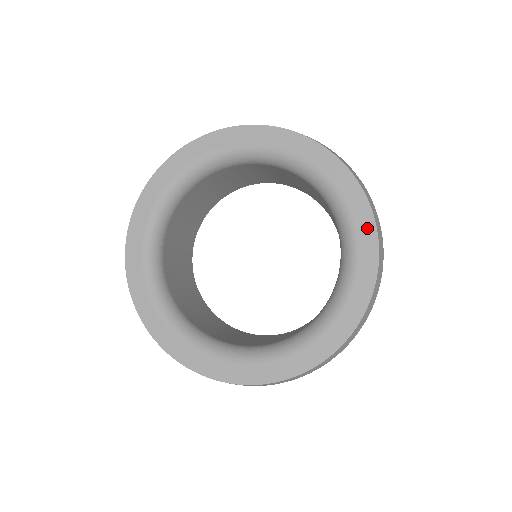
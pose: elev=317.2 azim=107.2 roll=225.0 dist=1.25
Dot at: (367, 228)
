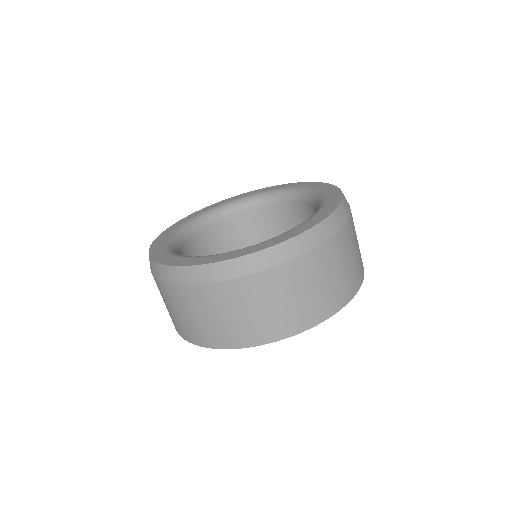
Dot at: (322, 215)
